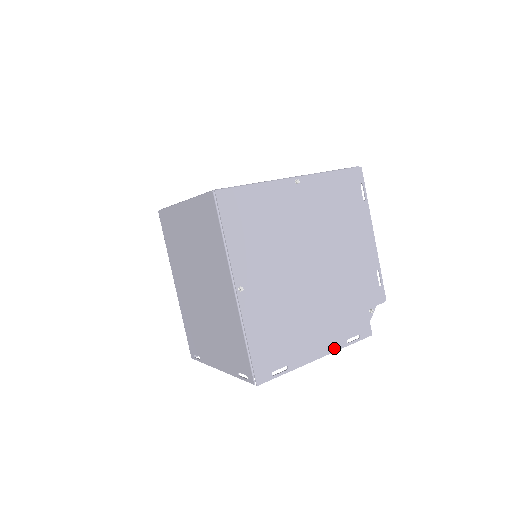
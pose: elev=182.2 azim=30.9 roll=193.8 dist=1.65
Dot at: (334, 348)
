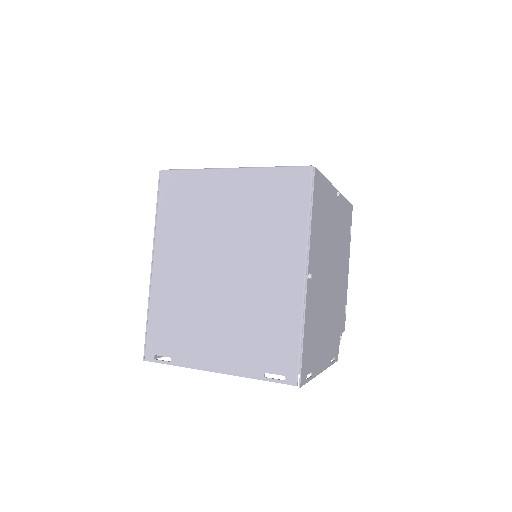
Dot at: (327, 365)
